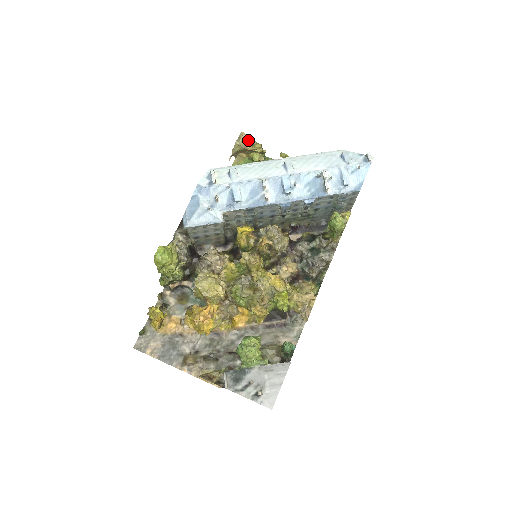
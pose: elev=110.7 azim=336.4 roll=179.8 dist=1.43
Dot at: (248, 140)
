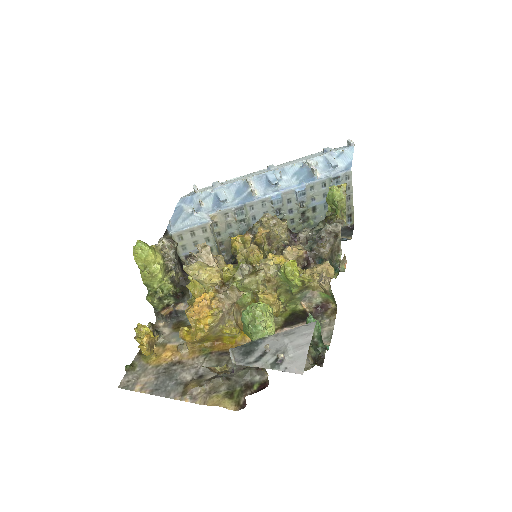
Dot at: occluded
